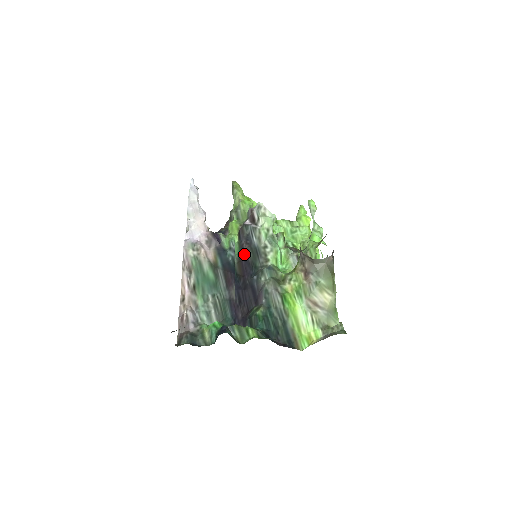
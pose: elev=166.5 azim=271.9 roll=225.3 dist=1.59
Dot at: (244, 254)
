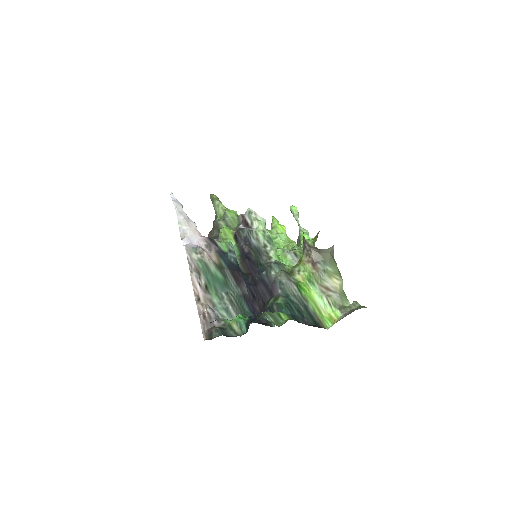
Dot at: (246, 254)
